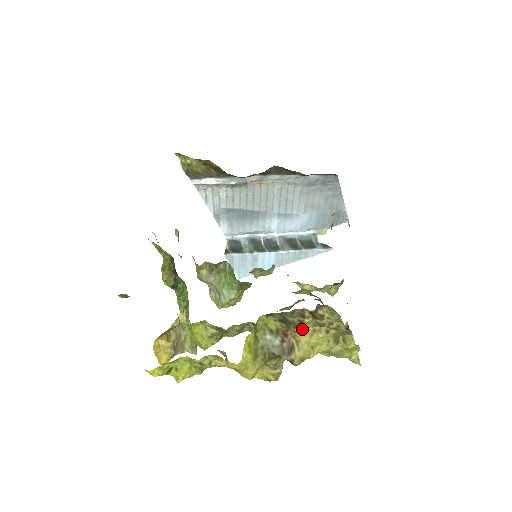
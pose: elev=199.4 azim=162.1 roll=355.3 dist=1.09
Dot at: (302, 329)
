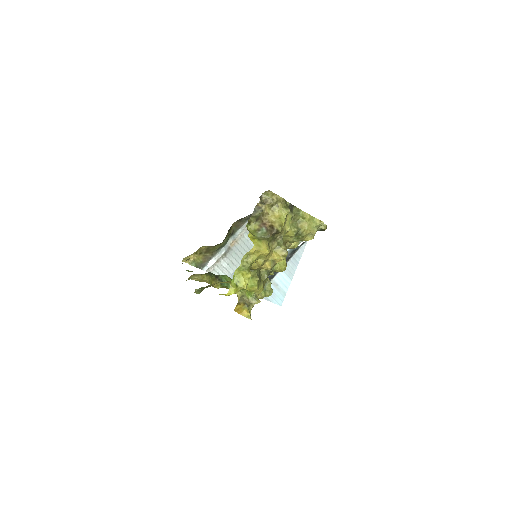
Dot at: (267, 215)
